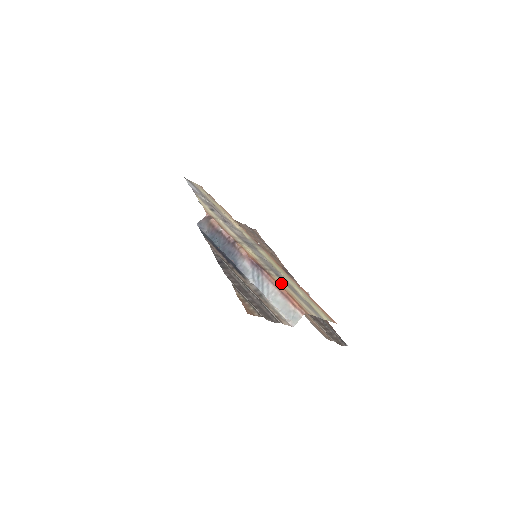
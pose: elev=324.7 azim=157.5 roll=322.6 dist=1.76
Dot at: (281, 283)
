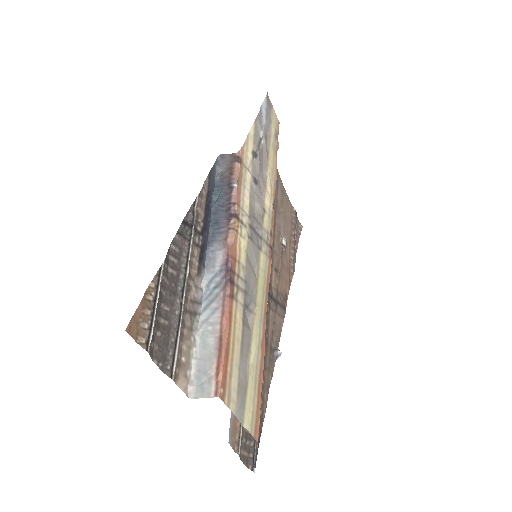
Dot at: (236, 322)
